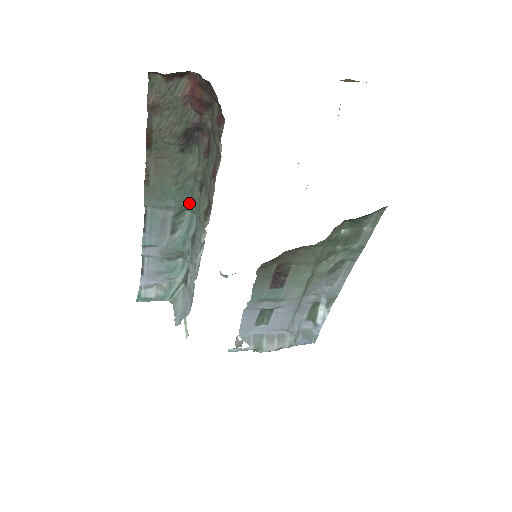
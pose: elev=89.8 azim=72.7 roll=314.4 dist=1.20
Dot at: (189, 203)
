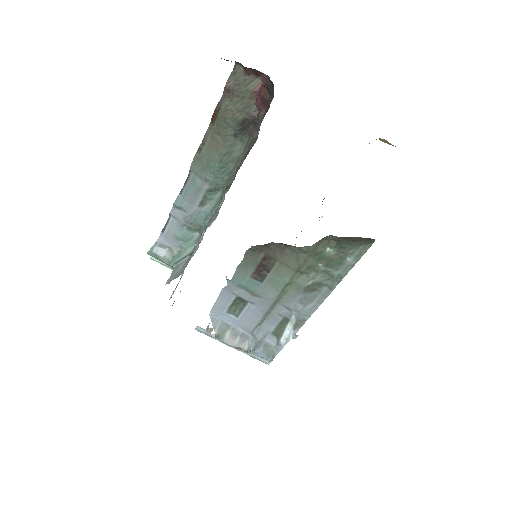
Dot at: (224, 184)
